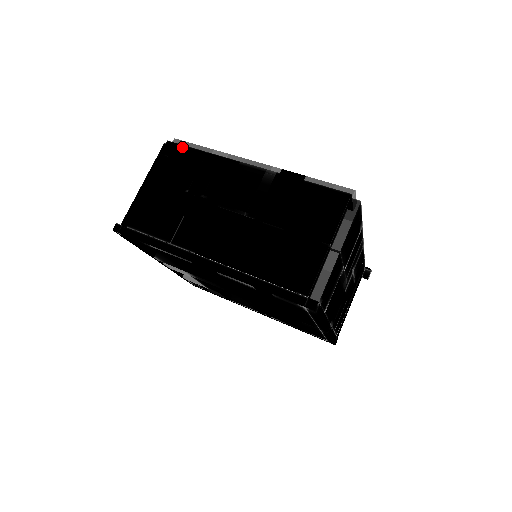
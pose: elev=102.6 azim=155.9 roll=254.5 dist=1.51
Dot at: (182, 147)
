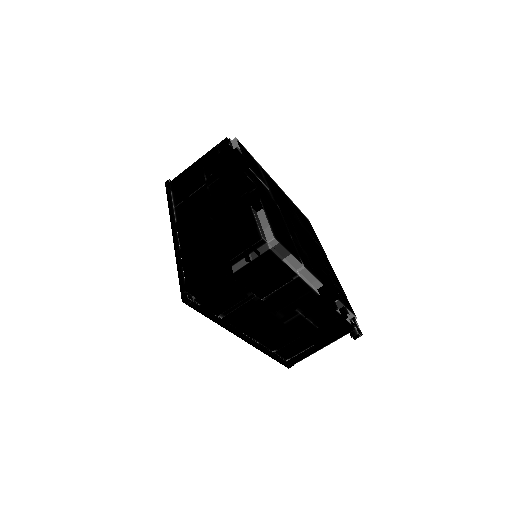
Dot at: (228, 146)
